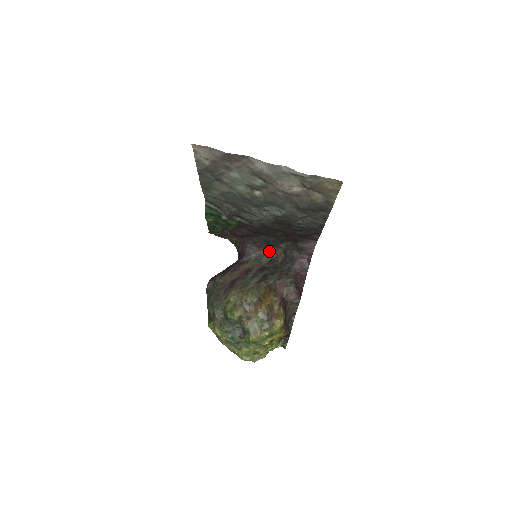
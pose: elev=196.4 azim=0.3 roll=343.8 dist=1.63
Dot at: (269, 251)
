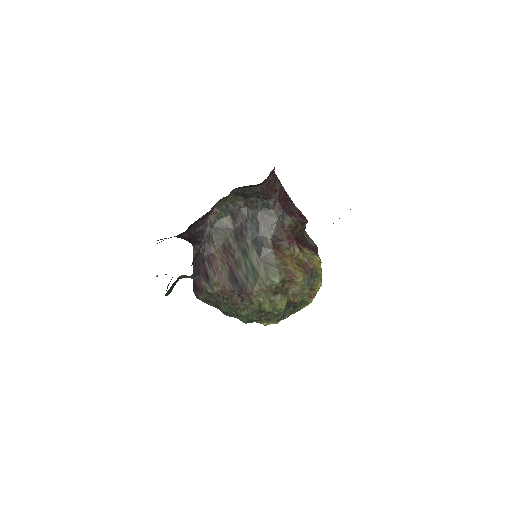
Dot at: (218, 207)
